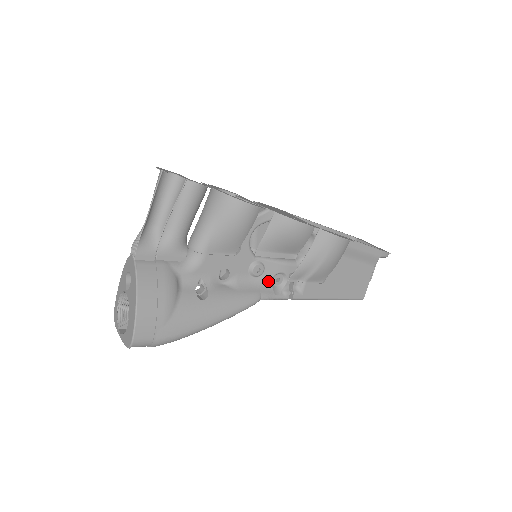
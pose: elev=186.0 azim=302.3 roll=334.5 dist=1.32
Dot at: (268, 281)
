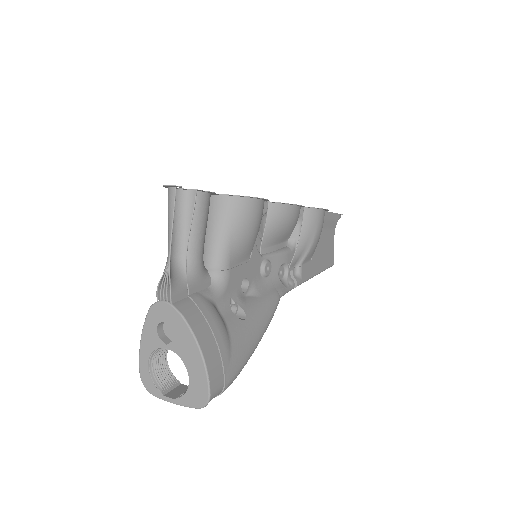
Dot at: (276, 277)
